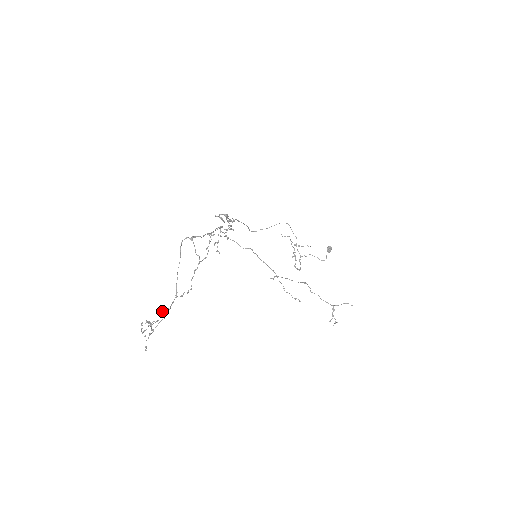
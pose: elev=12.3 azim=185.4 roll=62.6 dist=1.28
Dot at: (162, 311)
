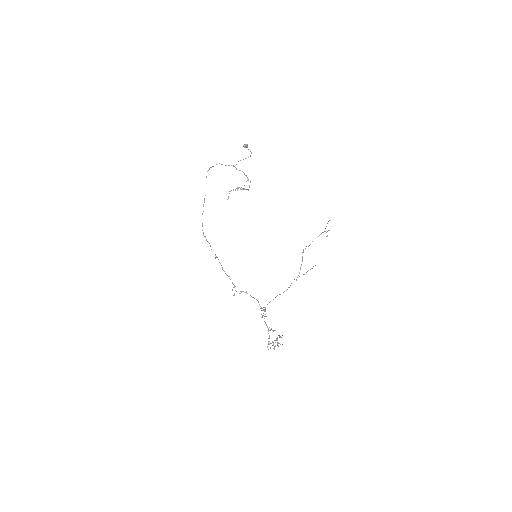
Dot at: occluded
